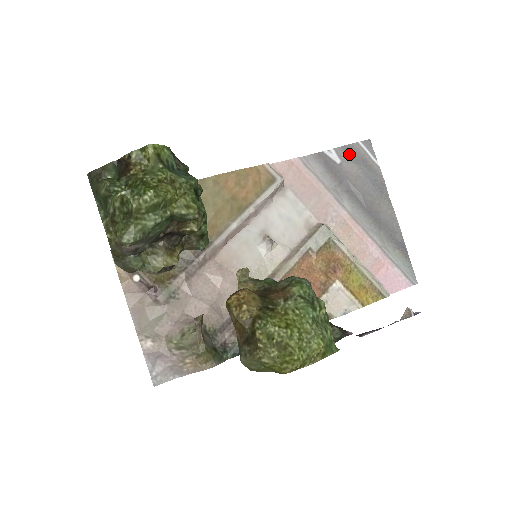
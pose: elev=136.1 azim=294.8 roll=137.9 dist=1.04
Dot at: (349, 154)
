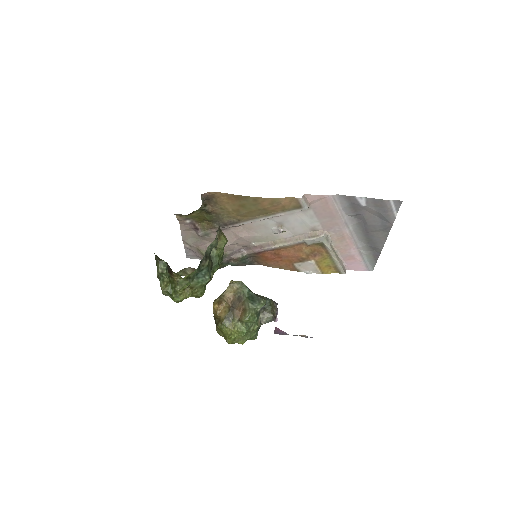
Dot at: (376, 204)
